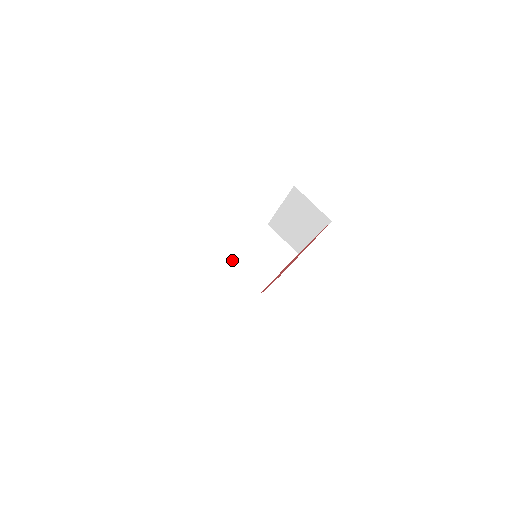
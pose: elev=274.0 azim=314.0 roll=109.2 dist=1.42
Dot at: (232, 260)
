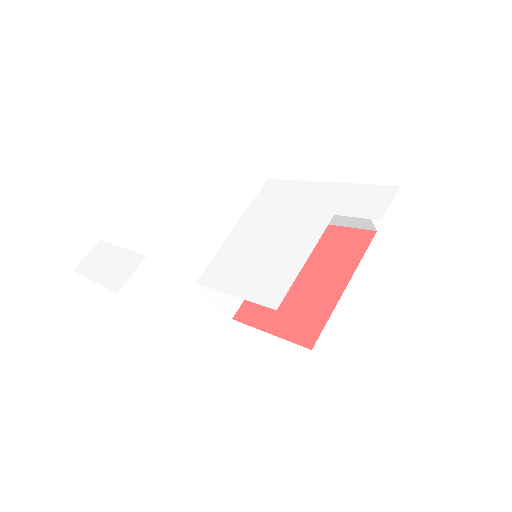
Dot at: (284, 180)
